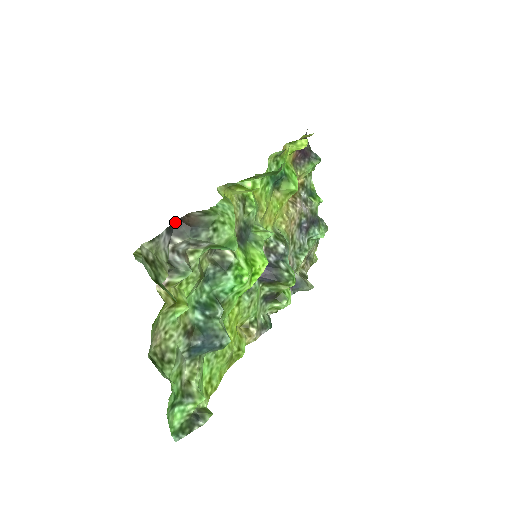
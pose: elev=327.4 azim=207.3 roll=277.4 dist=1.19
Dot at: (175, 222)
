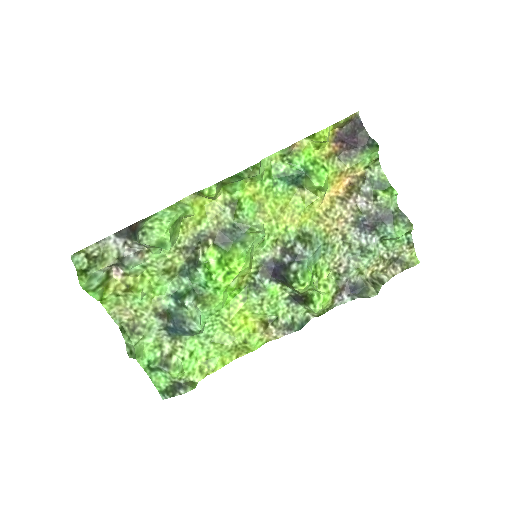
Dot at: (128, 228)
